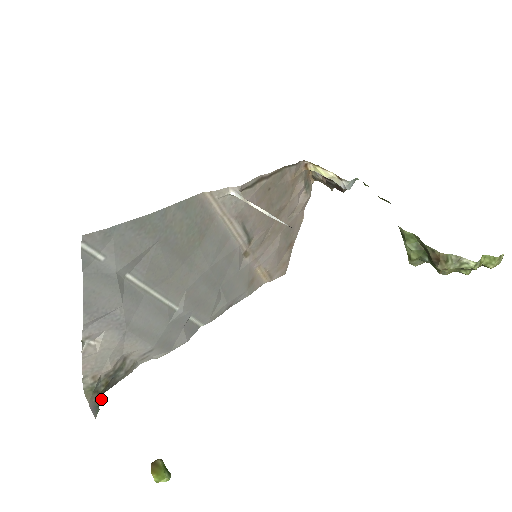
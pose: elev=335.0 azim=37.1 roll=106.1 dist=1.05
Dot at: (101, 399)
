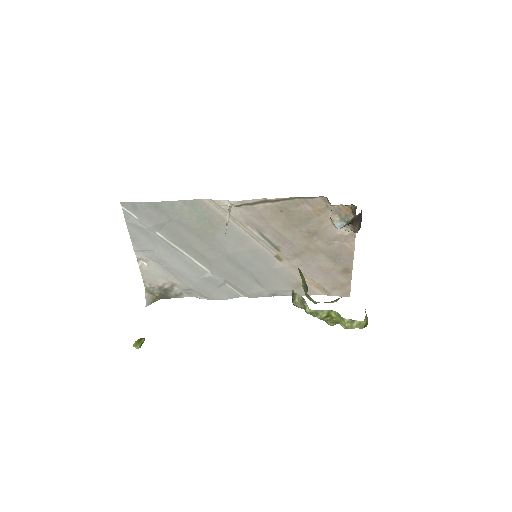
Dot at: occluded
